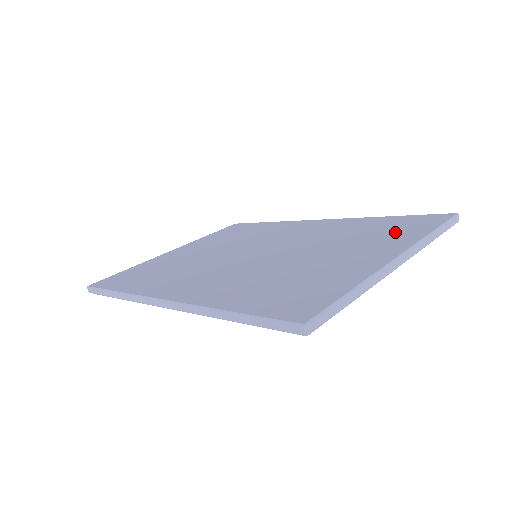
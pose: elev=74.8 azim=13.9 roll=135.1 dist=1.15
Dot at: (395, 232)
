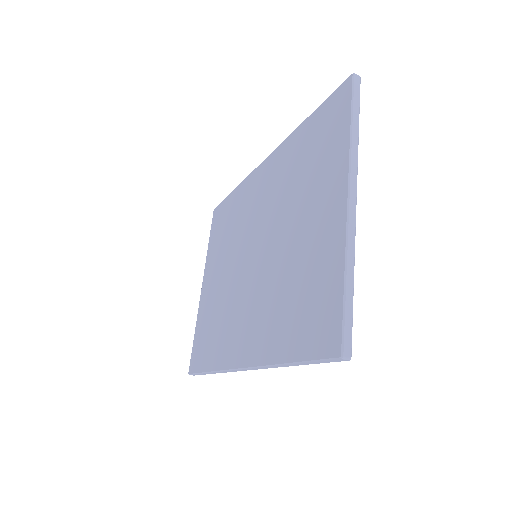
Dot at: (325, 150)
